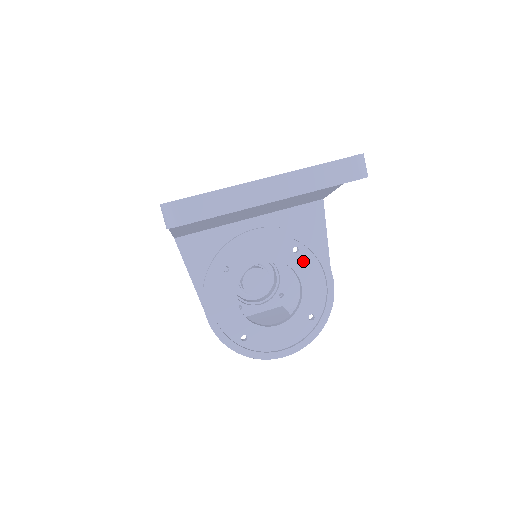
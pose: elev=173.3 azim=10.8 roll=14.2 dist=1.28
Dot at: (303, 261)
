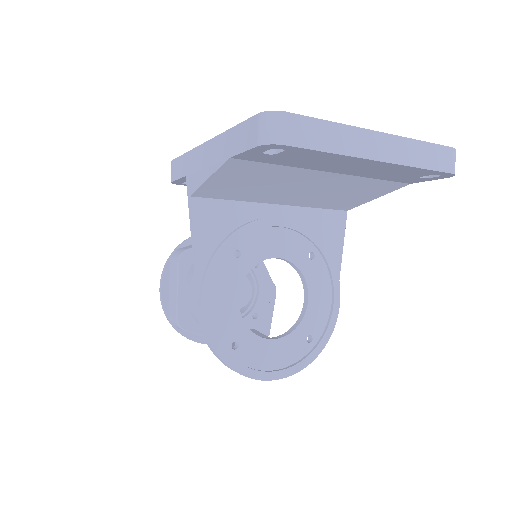
Dot at: (316, 271)
